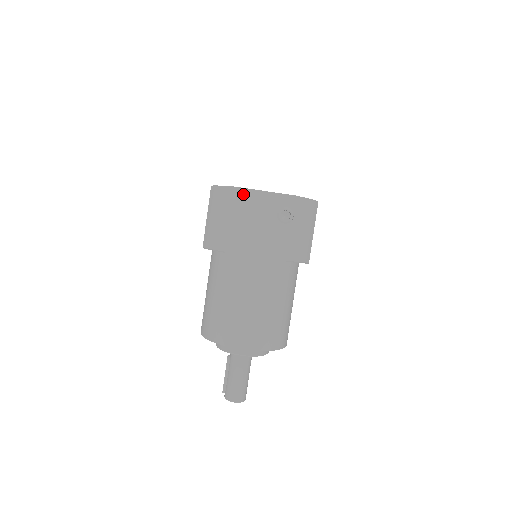
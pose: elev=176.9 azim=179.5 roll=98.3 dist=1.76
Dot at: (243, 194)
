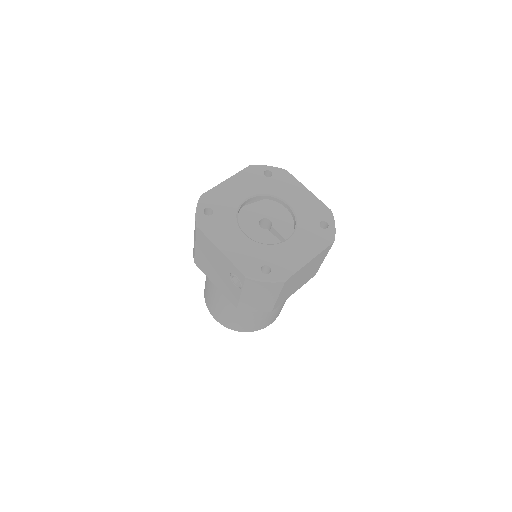
Dot at: (204, 238)
